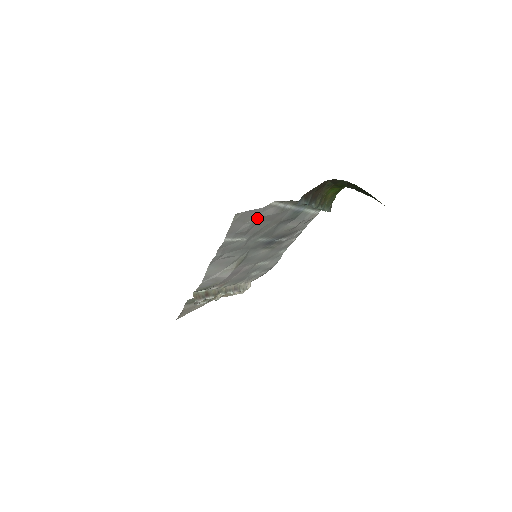
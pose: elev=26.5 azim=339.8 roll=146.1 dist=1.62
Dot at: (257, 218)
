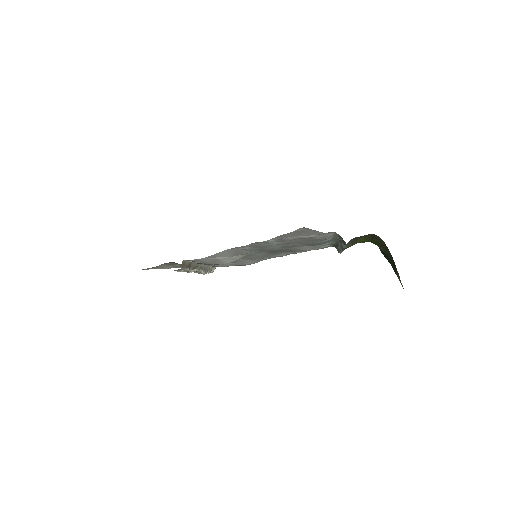
Dot at: (308, 237)
